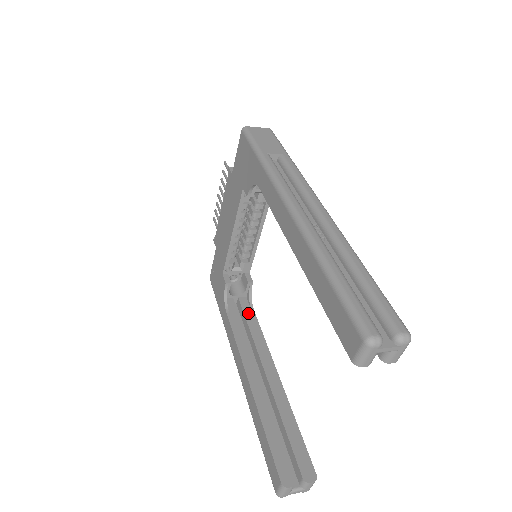
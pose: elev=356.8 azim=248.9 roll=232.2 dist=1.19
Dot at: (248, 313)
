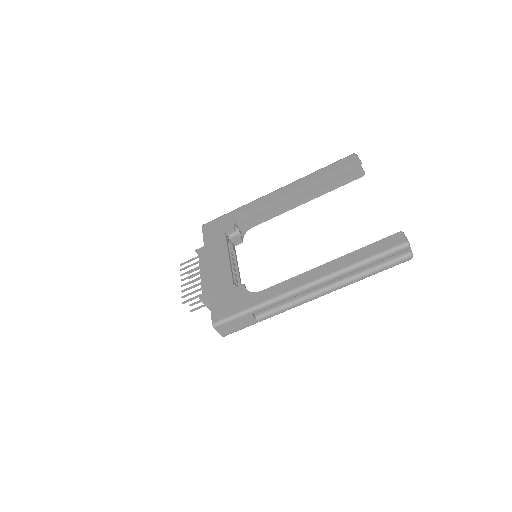
Dot at: occluded
